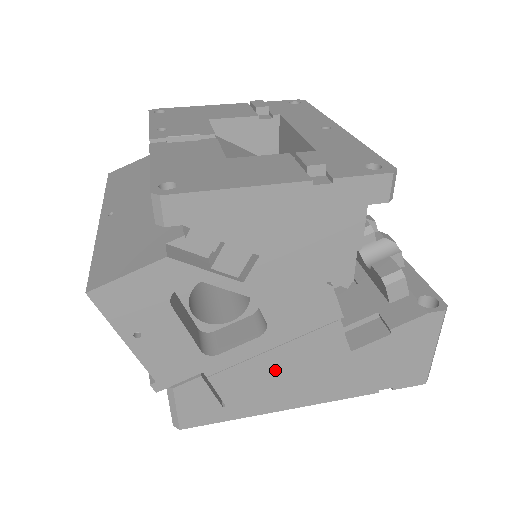
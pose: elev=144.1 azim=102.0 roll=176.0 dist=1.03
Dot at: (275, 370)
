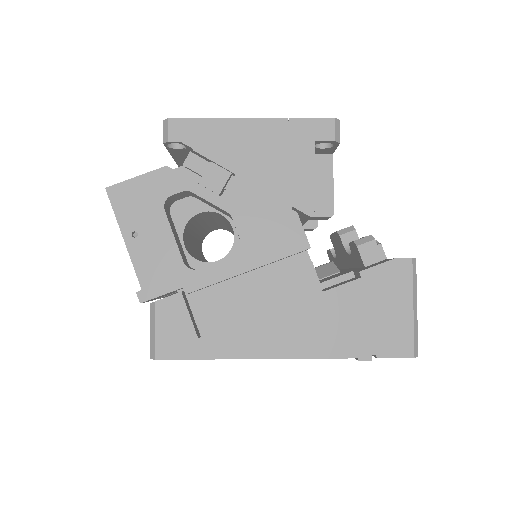
Dot at: (249, 300)
